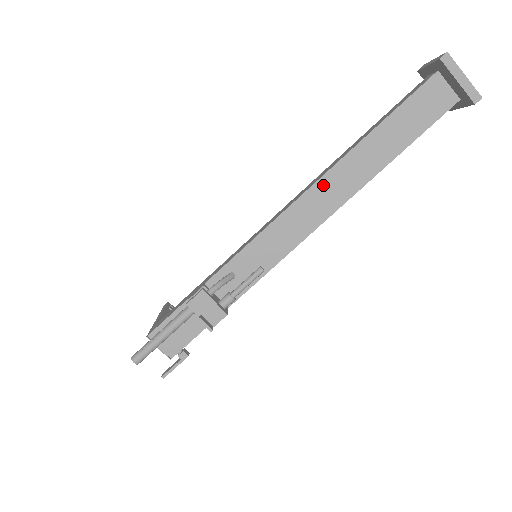
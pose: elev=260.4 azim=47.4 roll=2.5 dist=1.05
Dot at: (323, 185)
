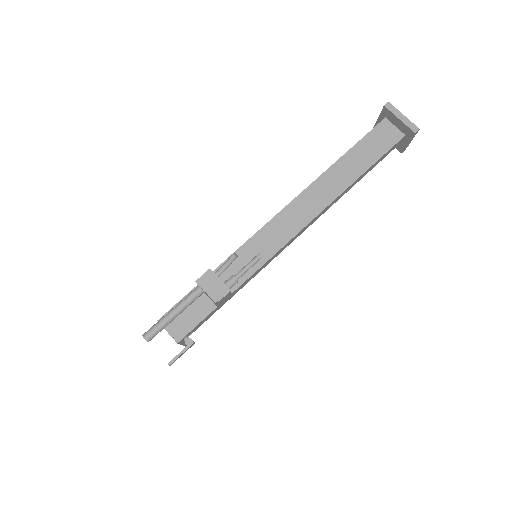
Dot at: (308, 194)
